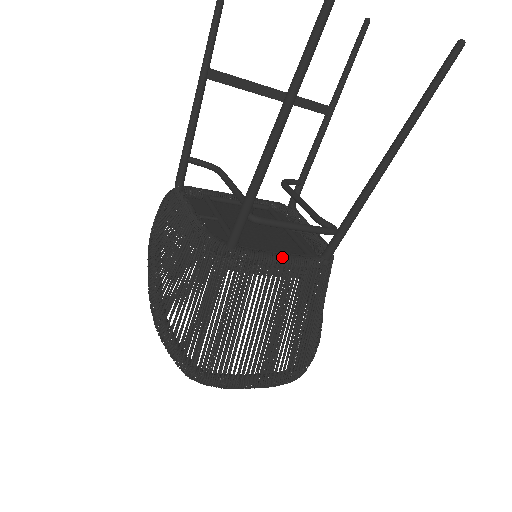
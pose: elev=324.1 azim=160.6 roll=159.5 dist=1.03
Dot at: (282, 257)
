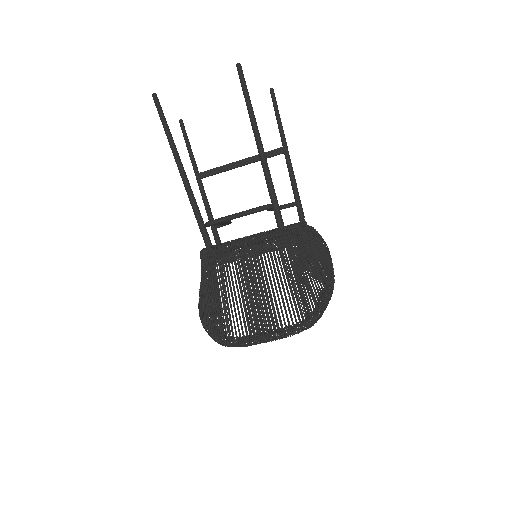
Dot at: (240, 239)
